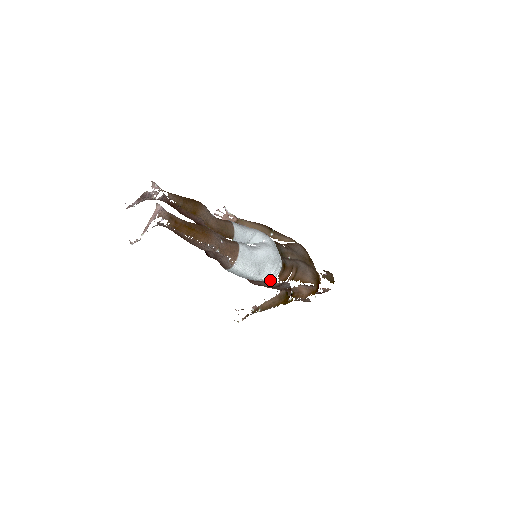
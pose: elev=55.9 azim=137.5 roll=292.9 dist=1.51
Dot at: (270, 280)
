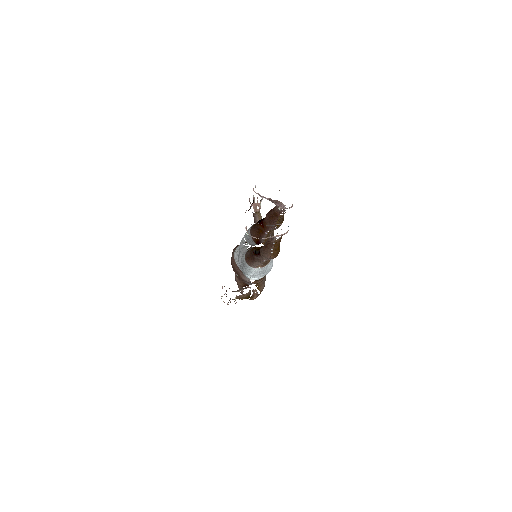
Dot at: (250, 278)
